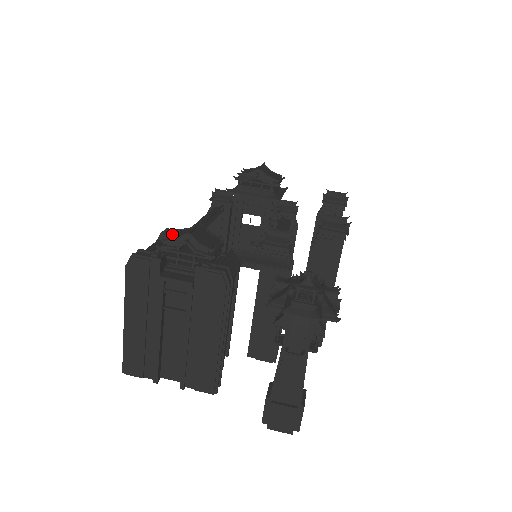
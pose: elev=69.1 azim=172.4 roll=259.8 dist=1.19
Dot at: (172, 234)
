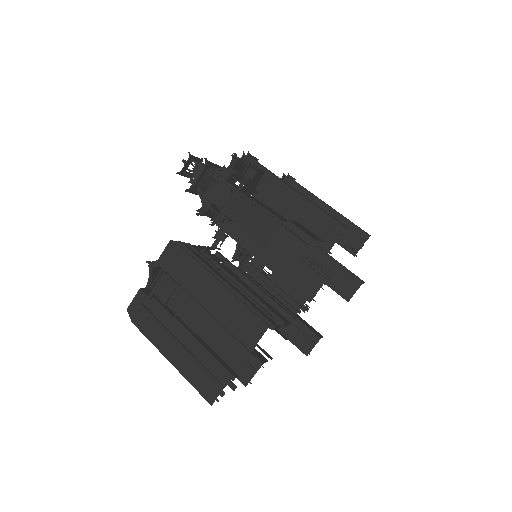
Dot at: occluded
